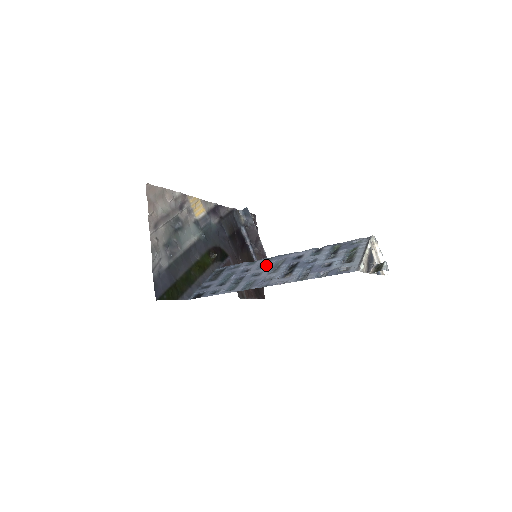
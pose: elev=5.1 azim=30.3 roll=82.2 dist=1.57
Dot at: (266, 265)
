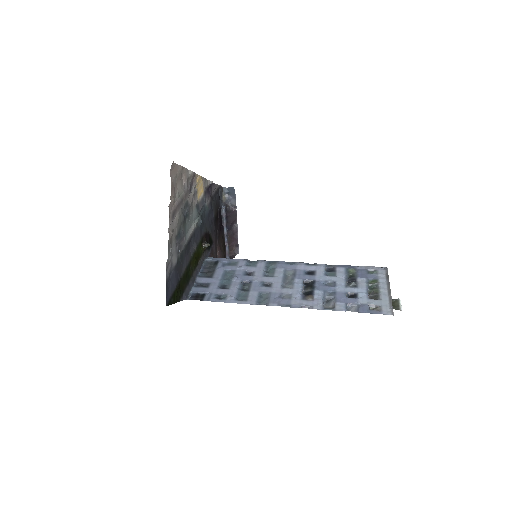
Dot at: (274, 273)
